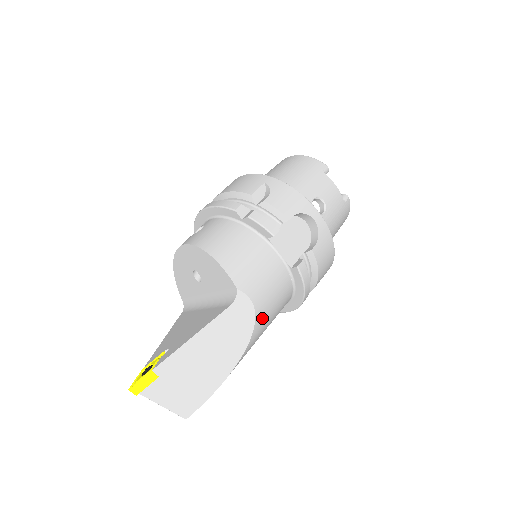
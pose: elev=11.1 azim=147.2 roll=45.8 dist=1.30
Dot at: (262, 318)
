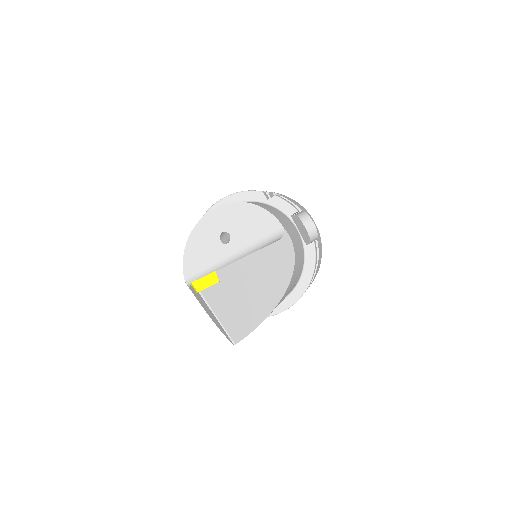
Dot at: (295, 269)
